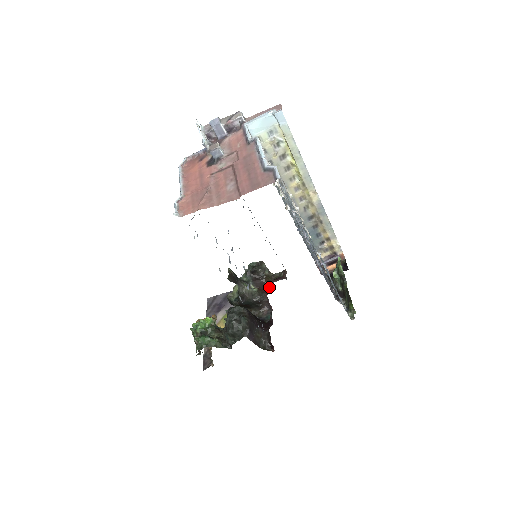
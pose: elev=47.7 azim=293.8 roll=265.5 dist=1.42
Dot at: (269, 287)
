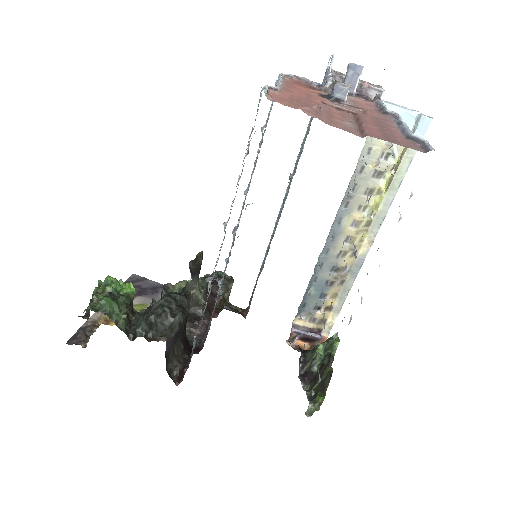
Dot at: (220, 311)
